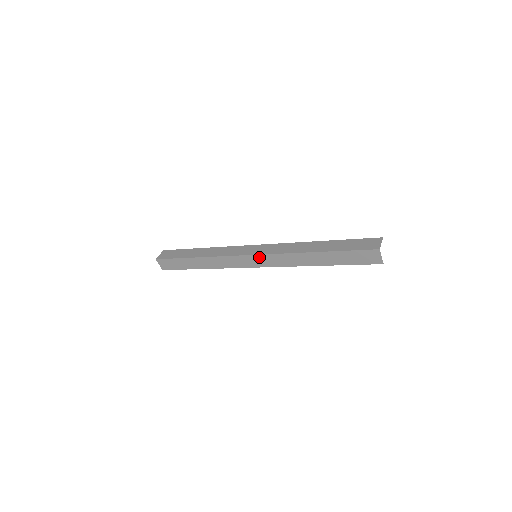
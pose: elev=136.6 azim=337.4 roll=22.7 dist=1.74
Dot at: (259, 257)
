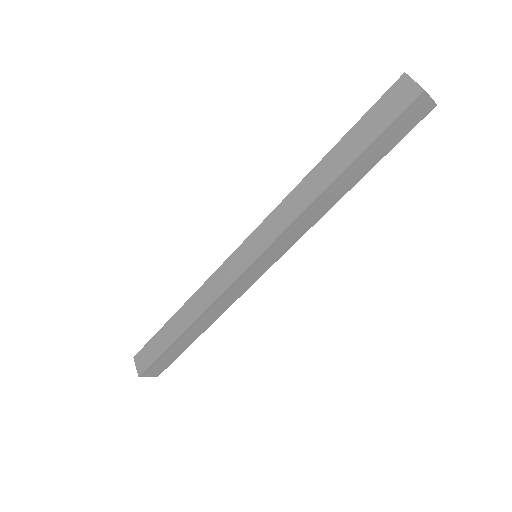
Dot at: (265, 254)
